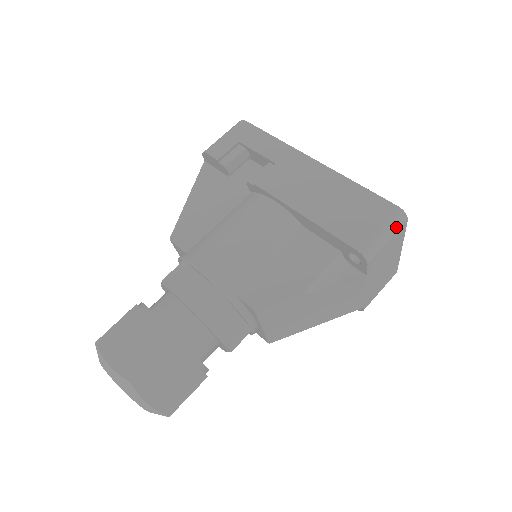
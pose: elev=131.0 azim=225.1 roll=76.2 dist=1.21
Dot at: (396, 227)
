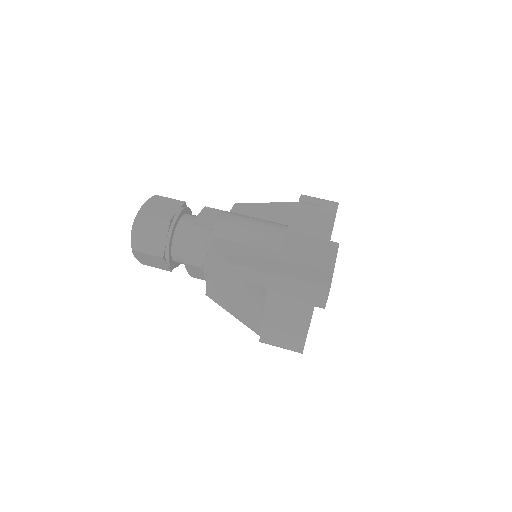
Dot at: (305, 289)
